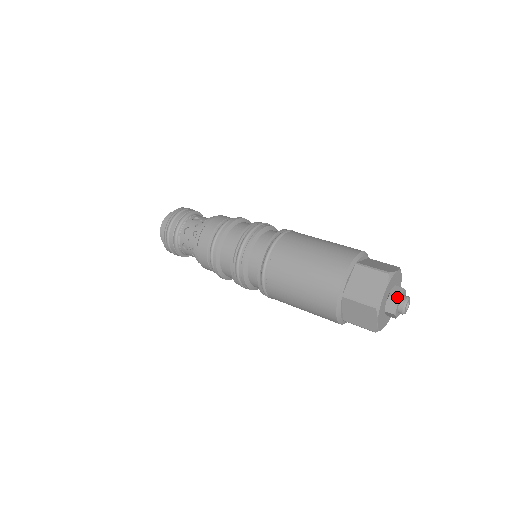
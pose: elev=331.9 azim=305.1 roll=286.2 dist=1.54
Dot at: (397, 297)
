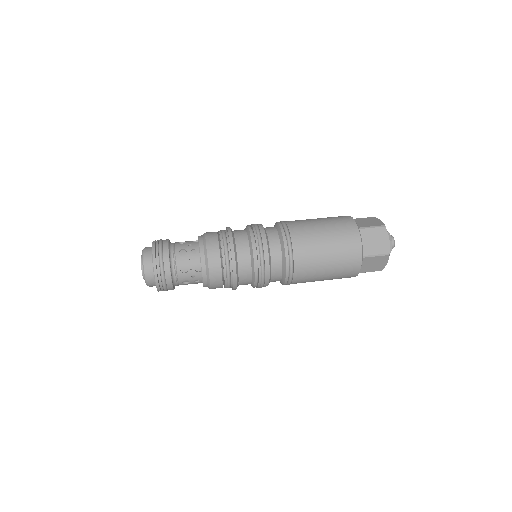
Dot at: (390, 252)
